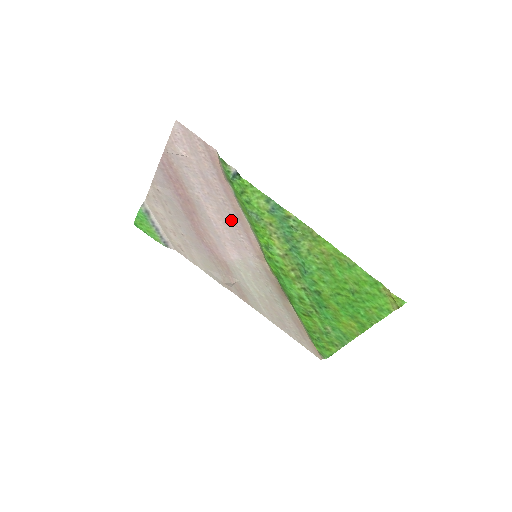
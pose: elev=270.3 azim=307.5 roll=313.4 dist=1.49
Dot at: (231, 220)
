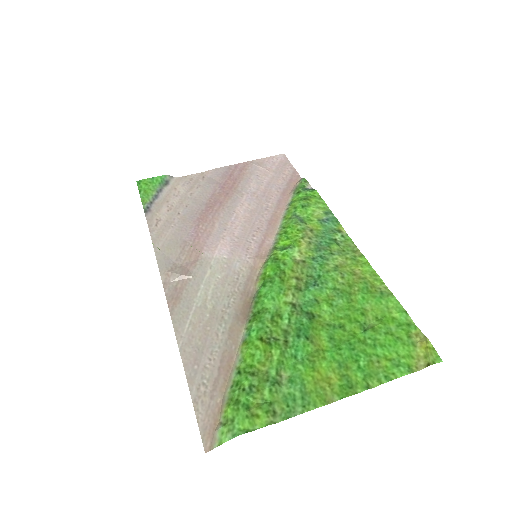
Dot at: (258, 222)
